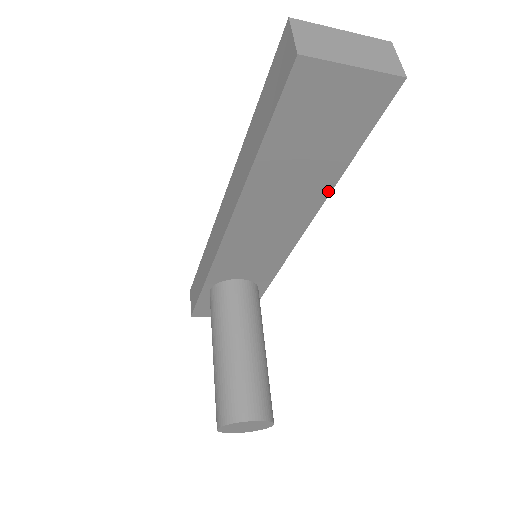
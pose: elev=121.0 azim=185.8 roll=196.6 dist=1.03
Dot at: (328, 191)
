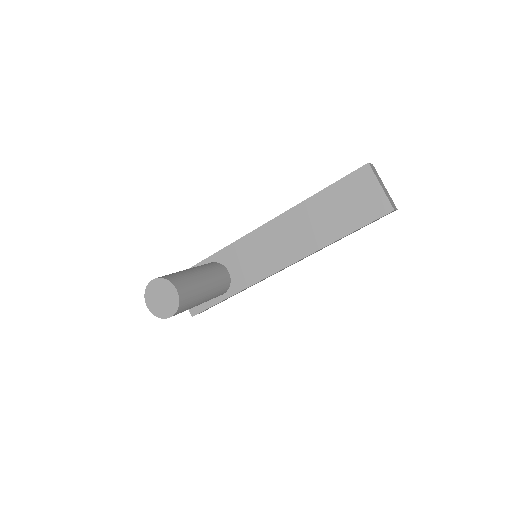
Dot at: (322, 246)
